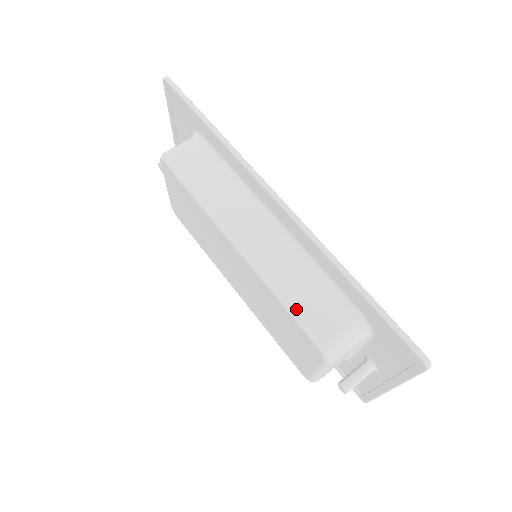
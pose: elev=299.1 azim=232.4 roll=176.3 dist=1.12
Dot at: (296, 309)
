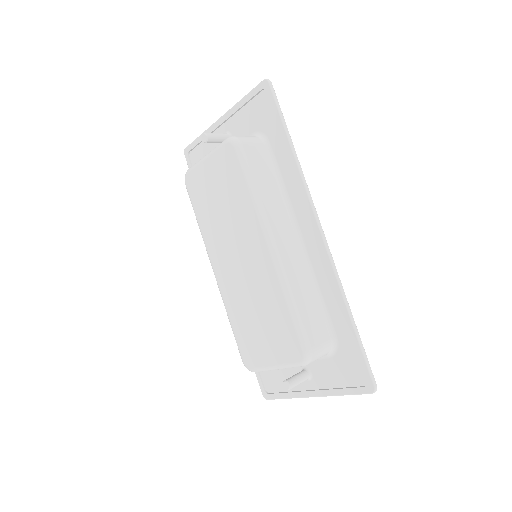
Dot at: (300, 317)
